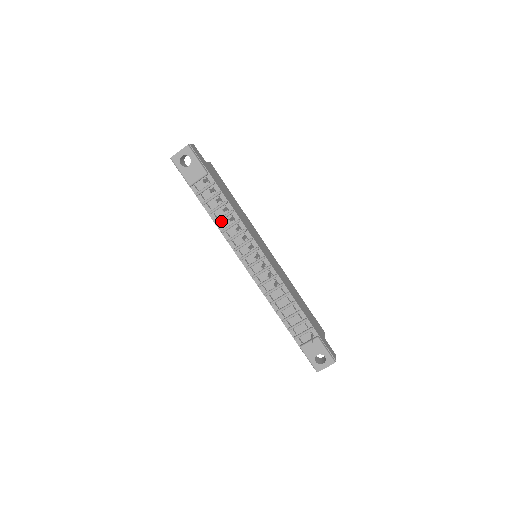
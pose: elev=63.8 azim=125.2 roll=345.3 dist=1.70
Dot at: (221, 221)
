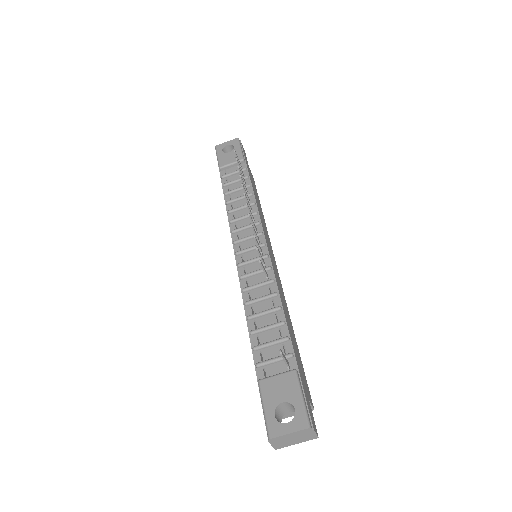
Dot at: (234, 203)
